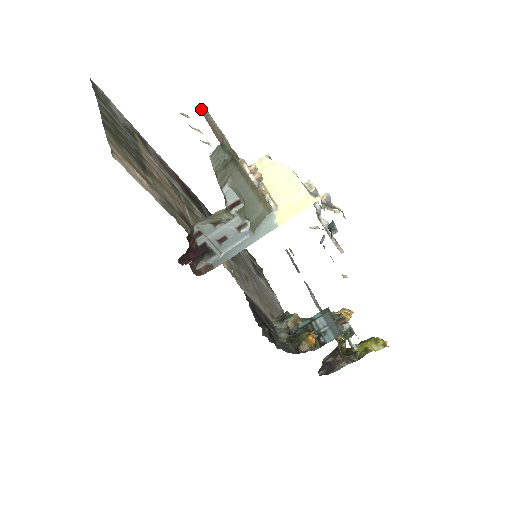
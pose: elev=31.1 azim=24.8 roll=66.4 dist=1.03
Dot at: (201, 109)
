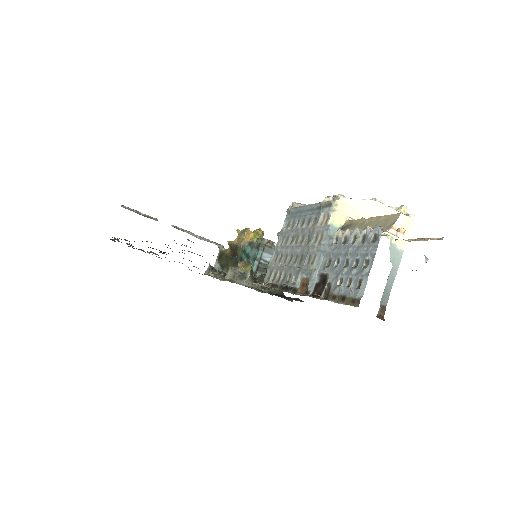
Dot at: occluded
